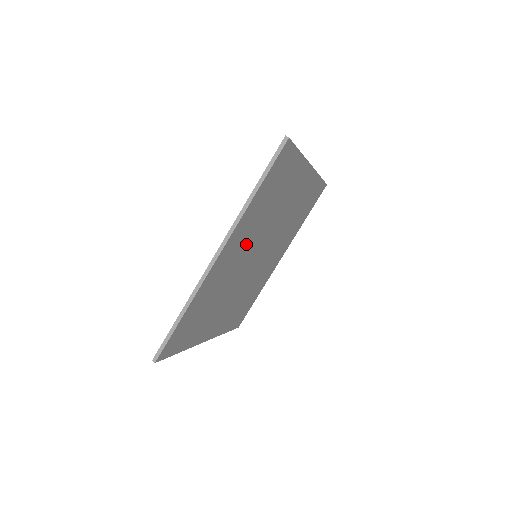
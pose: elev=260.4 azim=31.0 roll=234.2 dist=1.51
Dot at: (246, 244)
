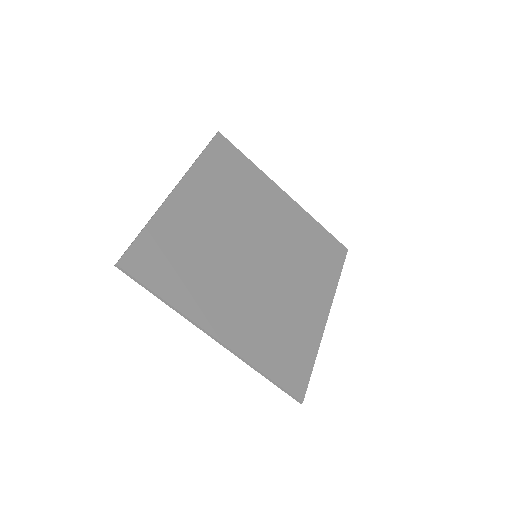
Dot at: (220, 212)
